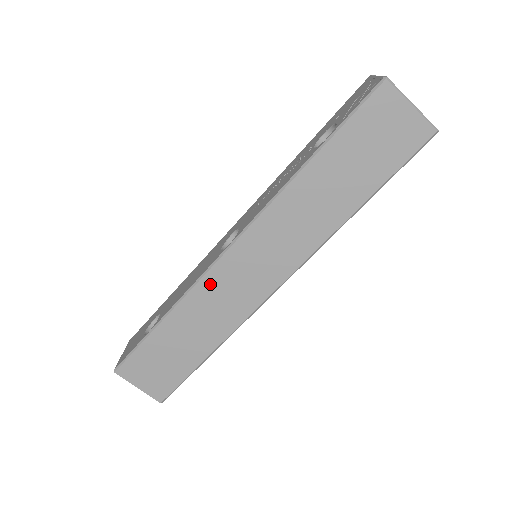
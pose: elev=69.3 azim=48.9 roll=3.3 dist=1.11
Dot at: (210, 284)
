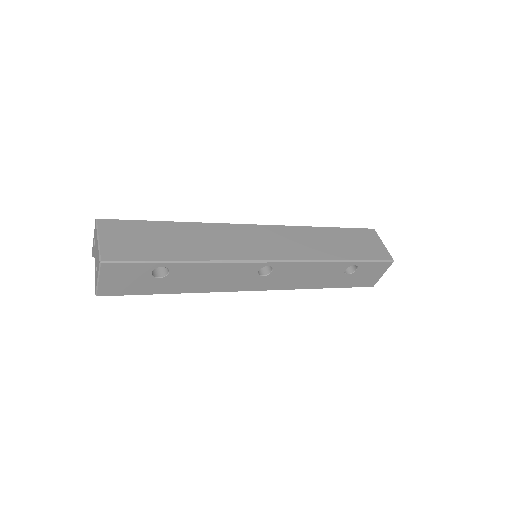
Dot at: (227, 229)
